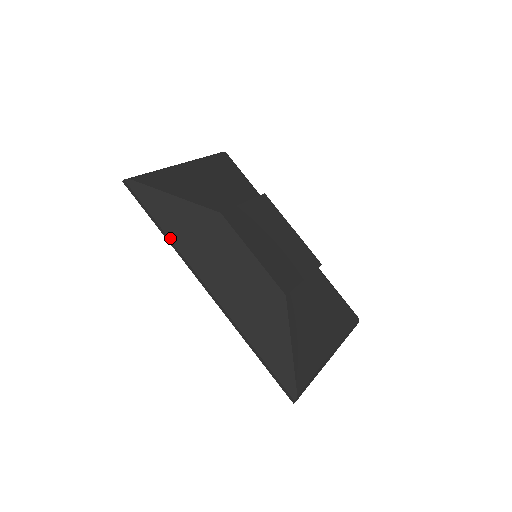
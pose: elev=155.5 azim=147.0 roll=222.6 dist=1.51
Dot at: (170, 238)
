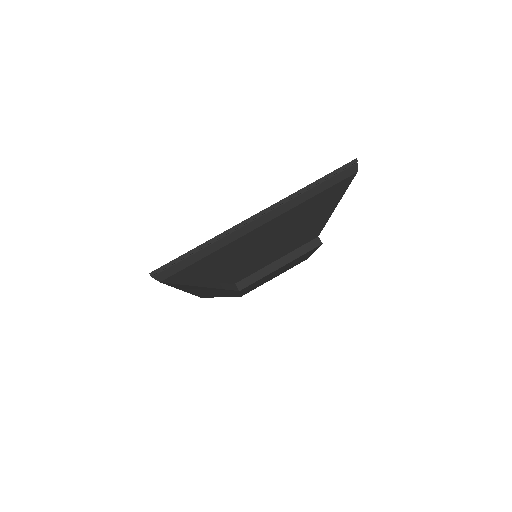
Dot at: occluded
